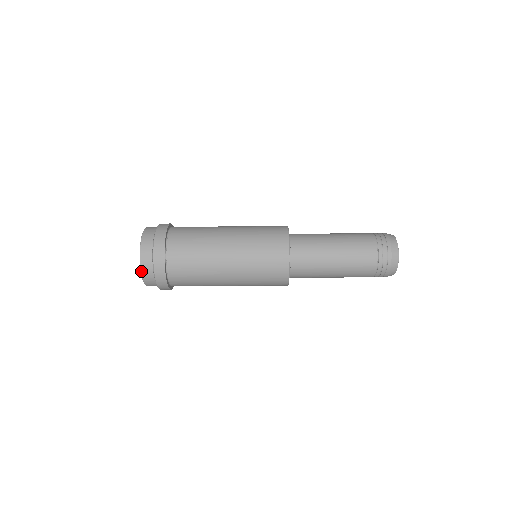
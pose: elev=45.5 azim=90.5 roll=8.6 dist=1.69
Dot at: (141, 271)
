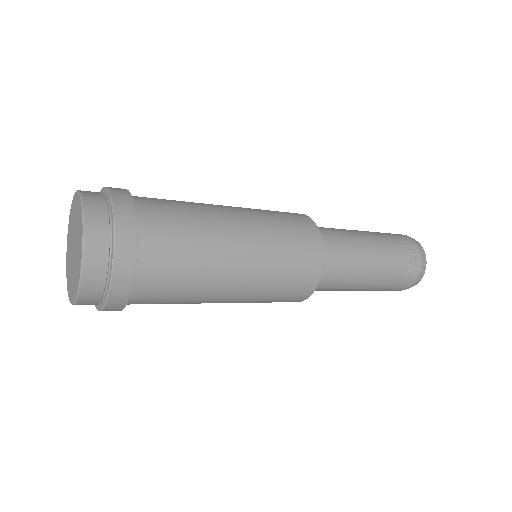
Dot at: occluded
